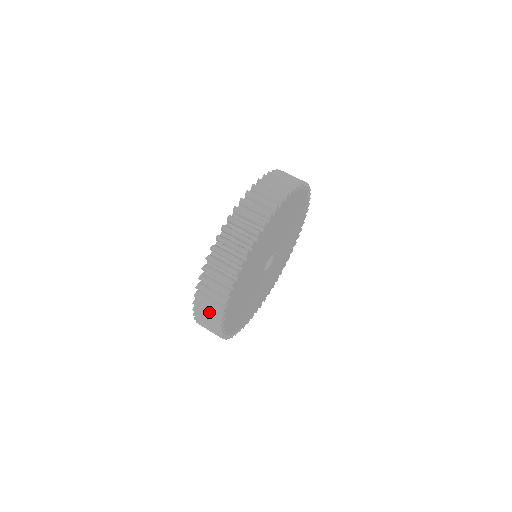
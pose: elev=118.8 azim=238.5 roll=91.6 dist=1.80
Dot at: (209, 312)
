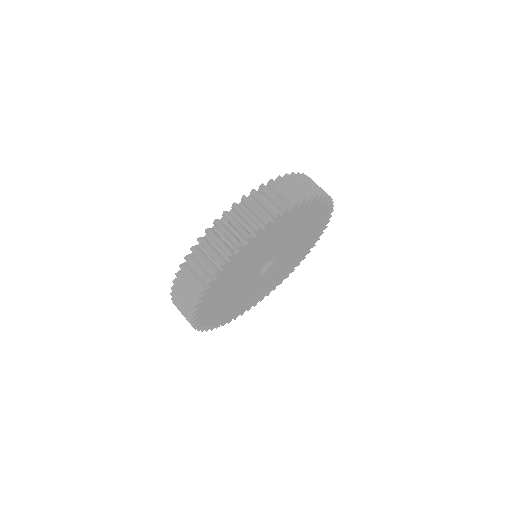
Dot at: (183, 302)
